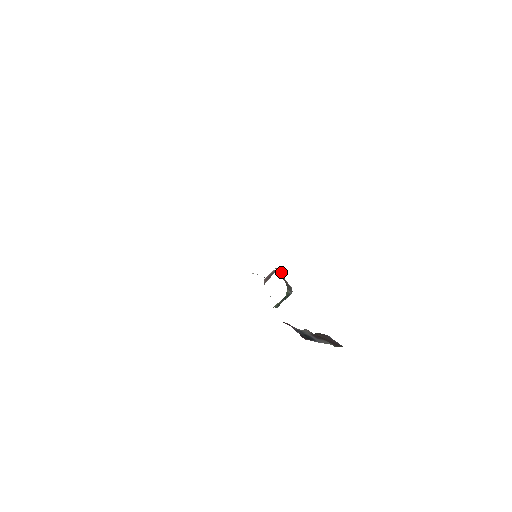
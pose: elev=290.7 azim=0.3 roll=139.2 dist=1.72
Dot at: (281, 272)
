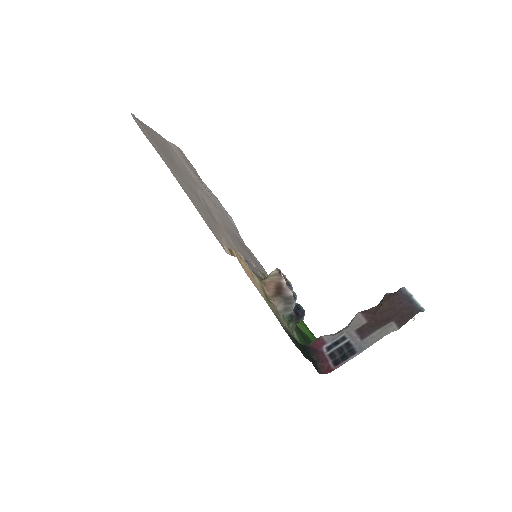
Dot at: (278, 275)
